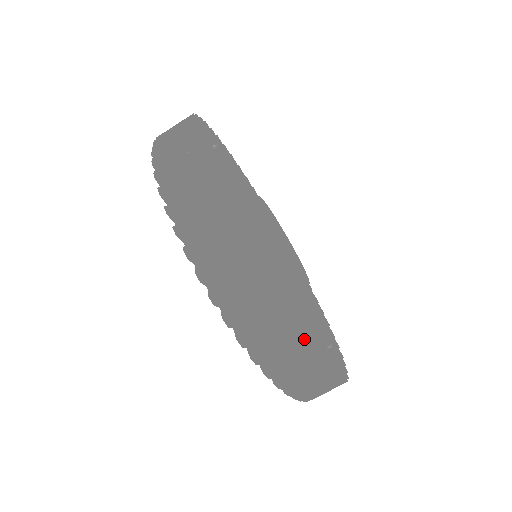
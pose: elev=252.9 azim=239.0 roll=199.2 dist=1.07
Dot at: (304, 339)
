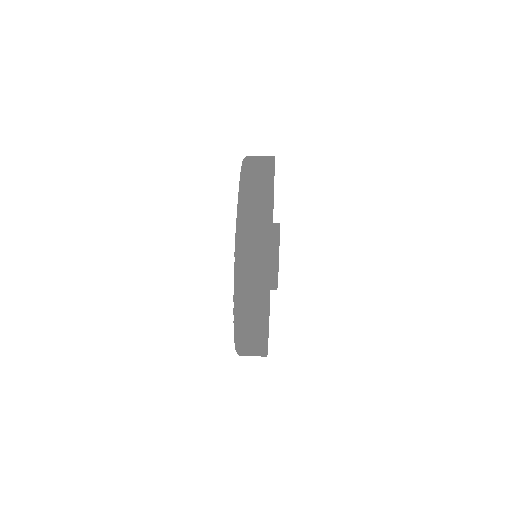
Dot at: (272, 193)
